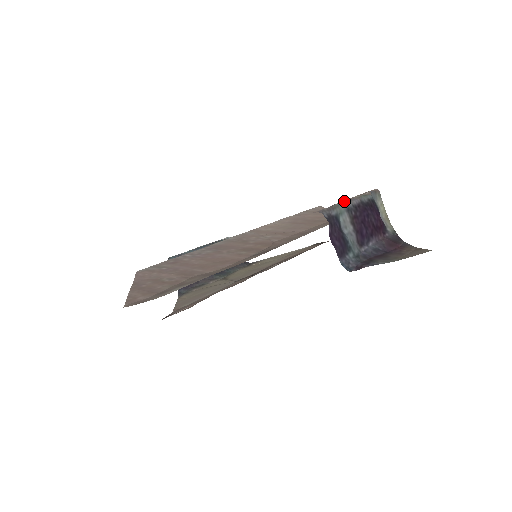
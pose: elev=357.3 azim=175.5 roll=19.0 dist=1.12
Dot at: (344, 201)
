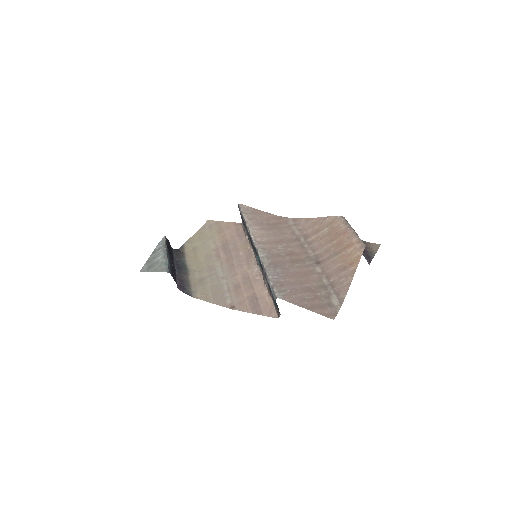
Dot at: (356, 233)
